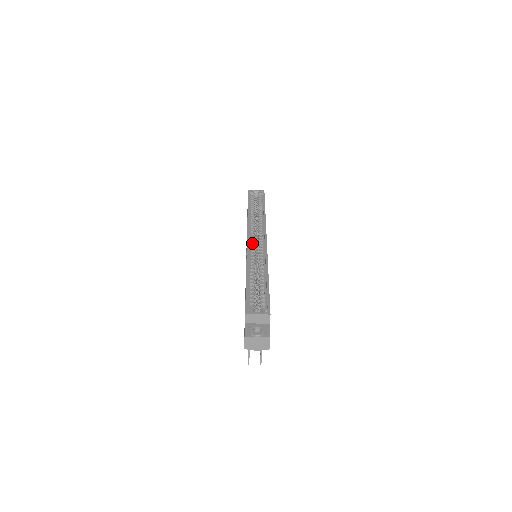
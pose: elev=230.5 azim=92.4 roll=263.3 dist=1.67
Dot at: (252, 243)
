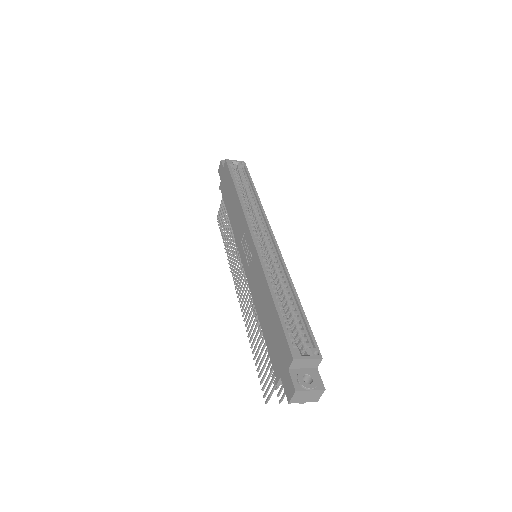
Dot at: (258, 242)
